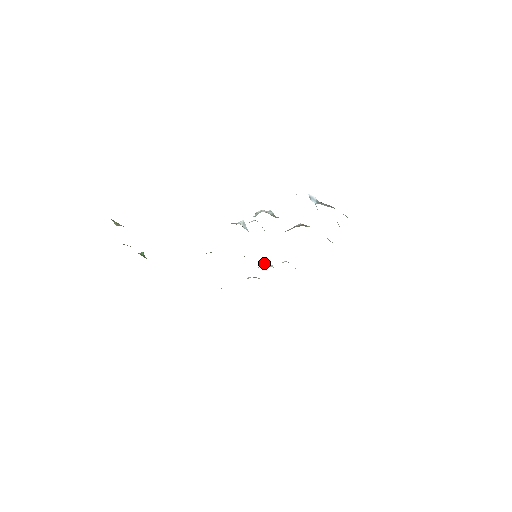
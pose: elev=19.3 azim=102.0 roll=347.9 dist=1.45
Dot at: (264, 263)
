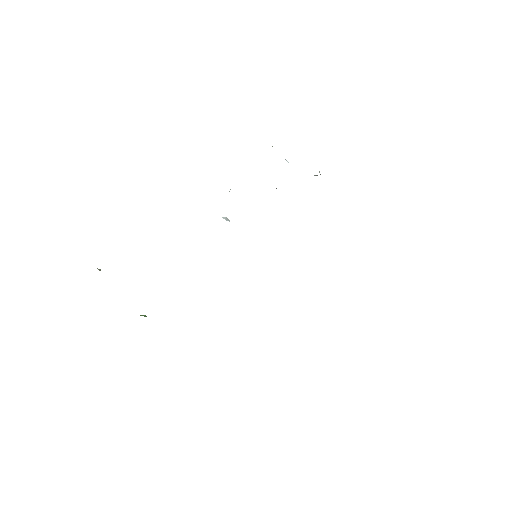
Dot at: occluded
